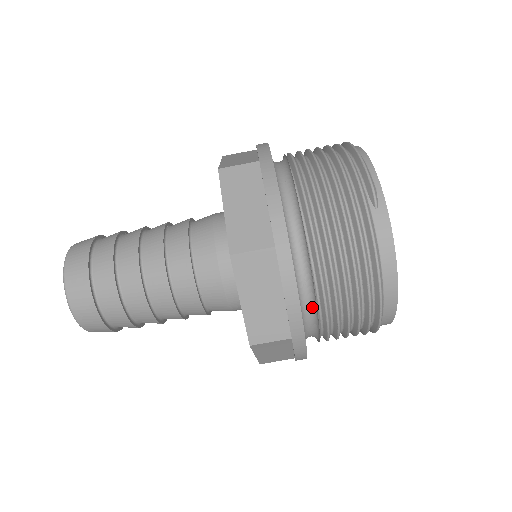
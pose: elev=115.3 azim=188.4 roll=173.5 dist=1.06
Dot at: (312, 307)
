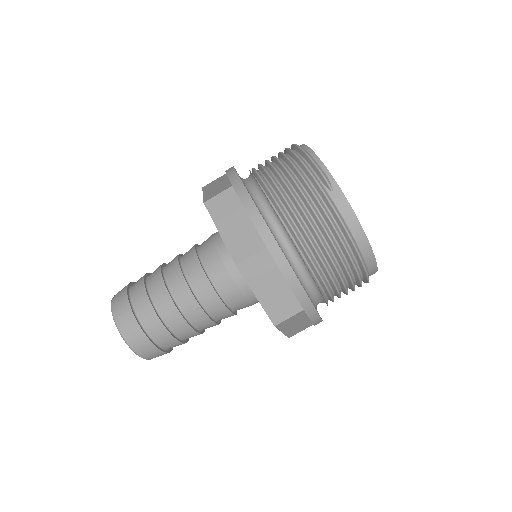
Dot at: (311, 281)
